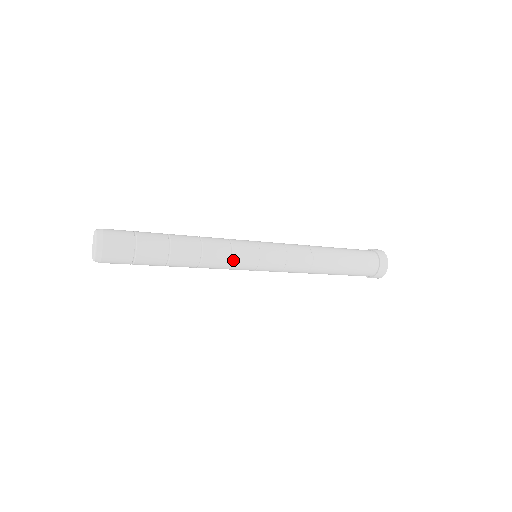
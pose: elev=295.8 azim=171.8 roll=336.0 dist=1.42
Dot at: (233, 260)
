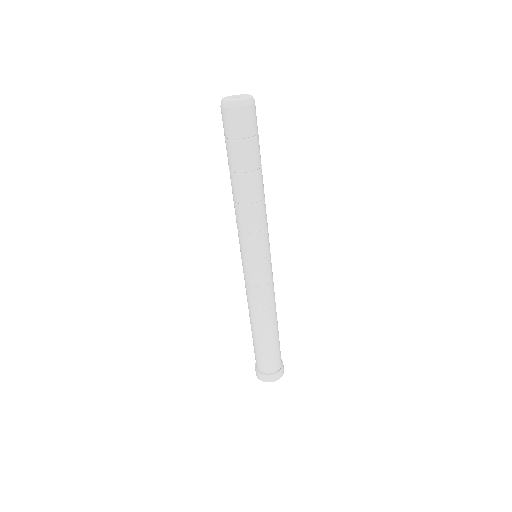
Dot at: (267, 227)
